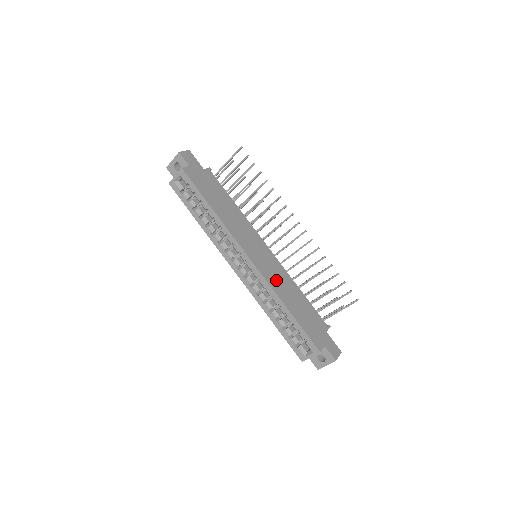
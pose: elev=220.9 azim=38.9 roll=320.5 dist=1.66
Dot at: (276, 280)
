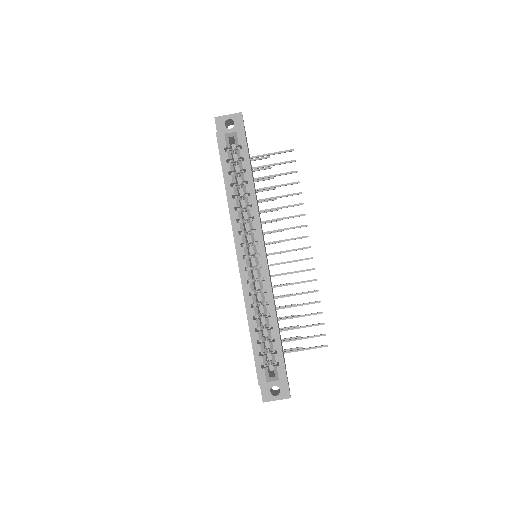
Dot at: occluded
